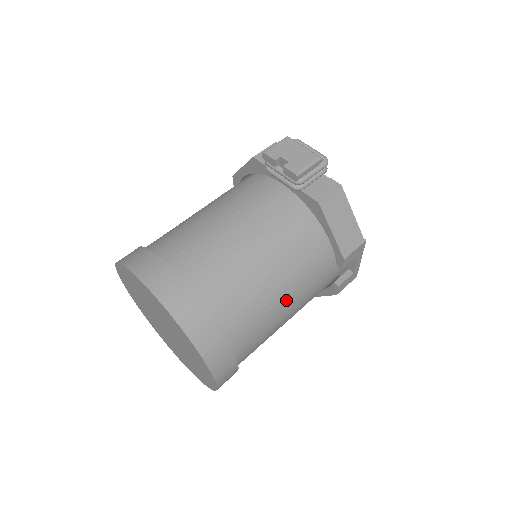
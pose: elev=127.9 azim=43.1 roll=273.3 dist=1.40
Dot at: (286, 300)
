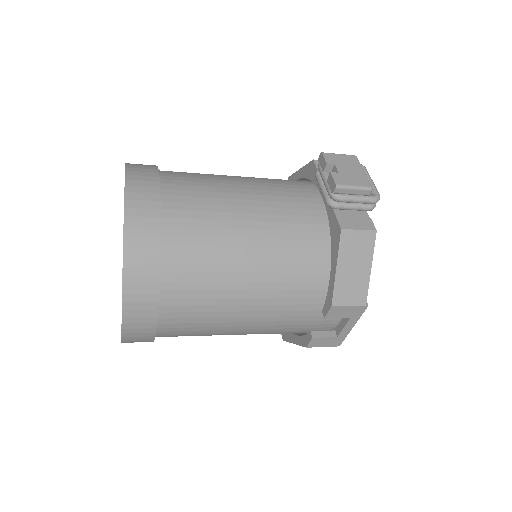
Dot at: (247, 302)
